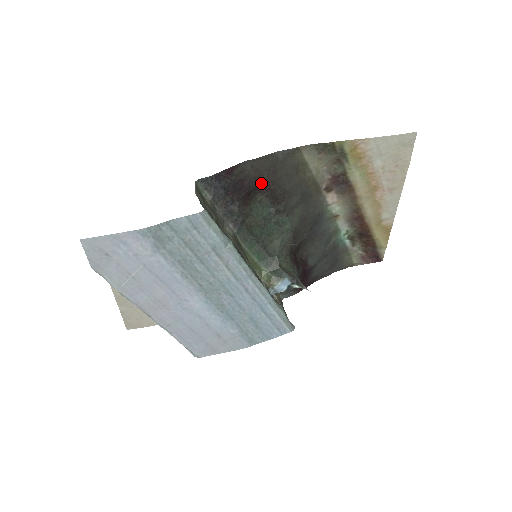
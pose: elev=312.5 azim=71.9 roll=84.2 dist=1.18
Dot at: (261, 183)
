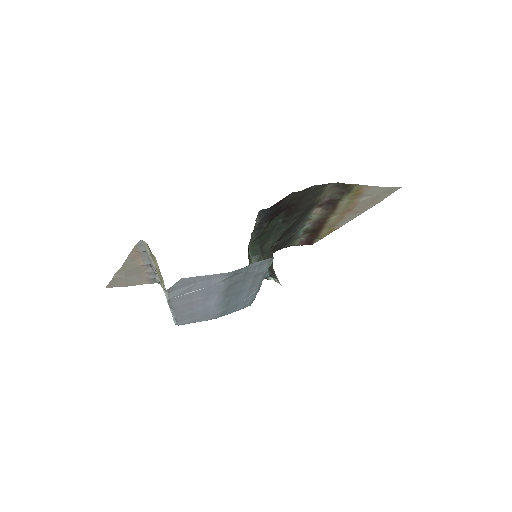
Dot at: (289, 205)
